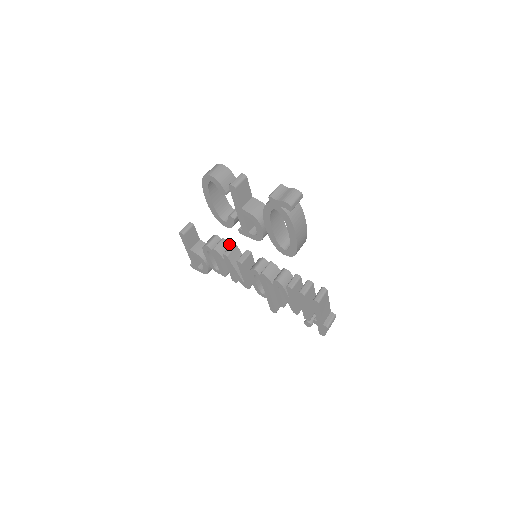
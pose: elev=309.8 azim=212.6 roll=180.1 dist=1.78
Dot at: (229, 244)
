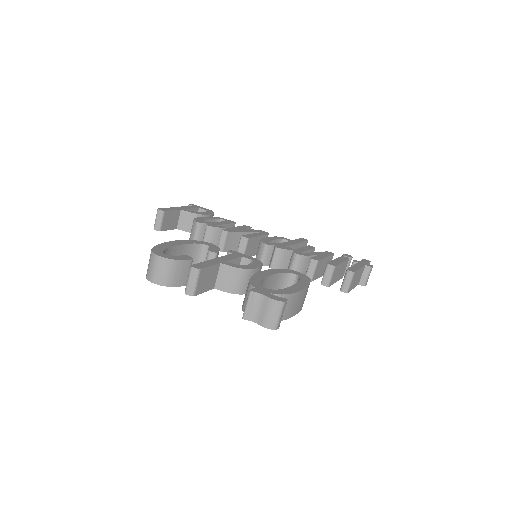
Dot at: (218, 229)
